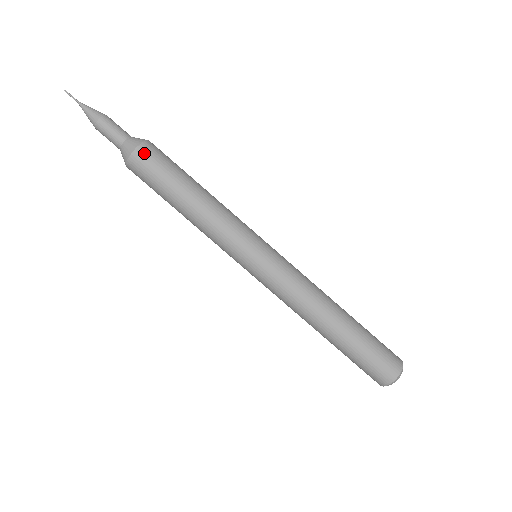
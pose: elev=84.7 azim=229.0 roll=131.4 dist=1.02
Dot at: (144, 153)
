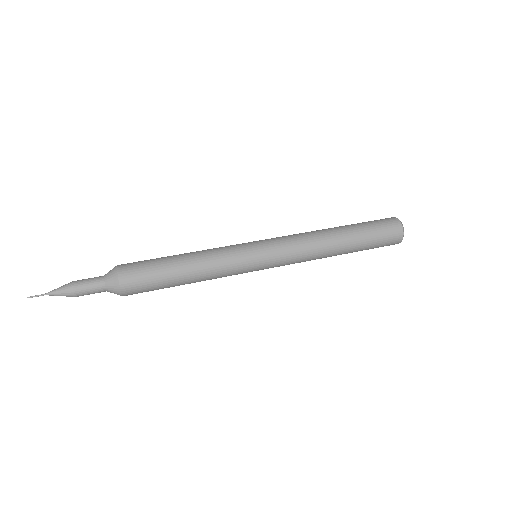
Dot at: (125, 265)
